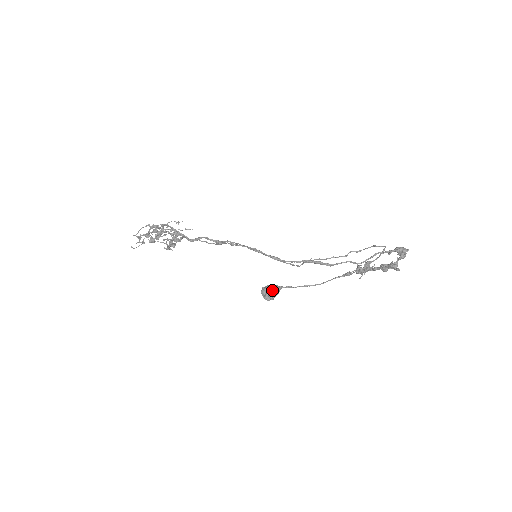
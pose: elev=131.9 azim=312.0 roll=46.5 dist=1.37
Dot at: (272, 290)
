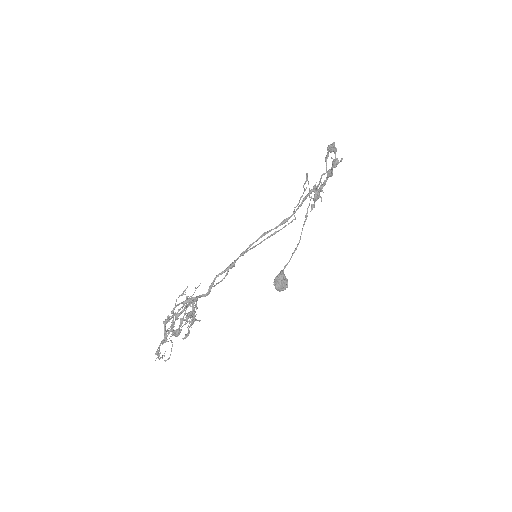
Dot at: (282, 277)
